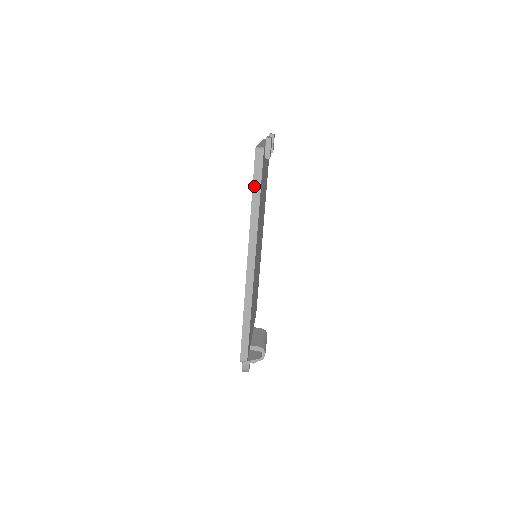
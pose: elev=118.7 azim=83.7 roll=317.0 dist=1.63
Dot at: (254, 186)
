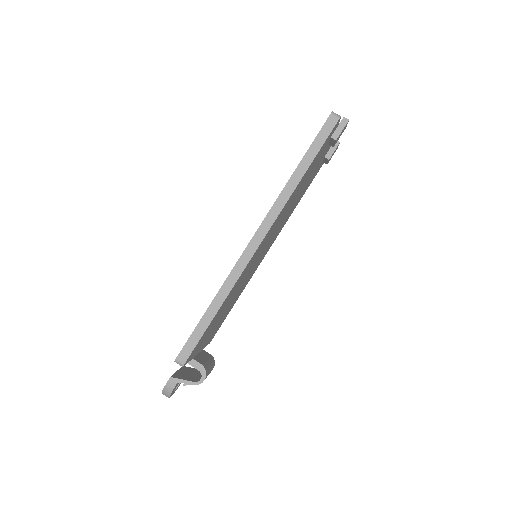
Dot at: (309, 151)
